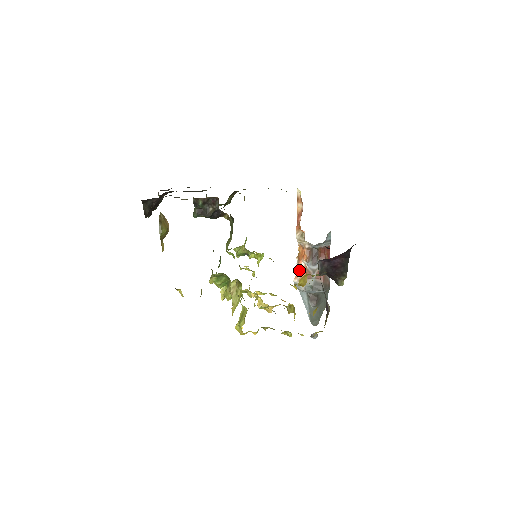
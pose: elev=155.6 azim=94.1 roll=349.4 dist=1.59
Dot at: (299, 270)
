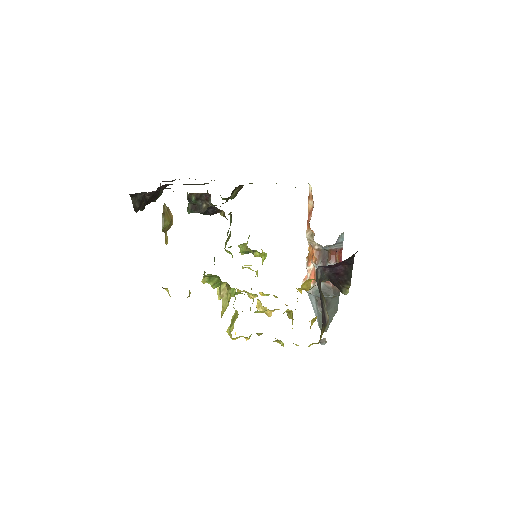
Dot at: (308, 272)
